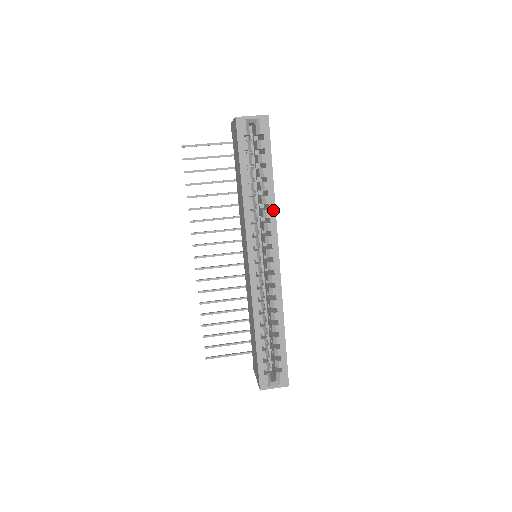
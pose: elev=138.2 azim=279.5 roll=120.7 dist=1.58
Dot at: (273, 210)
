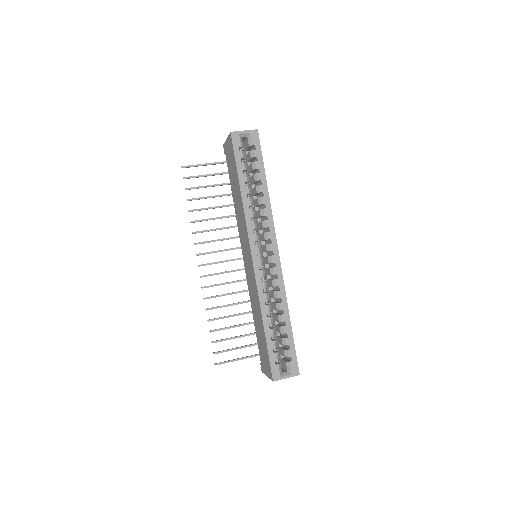
Dot at: (269, 209)
